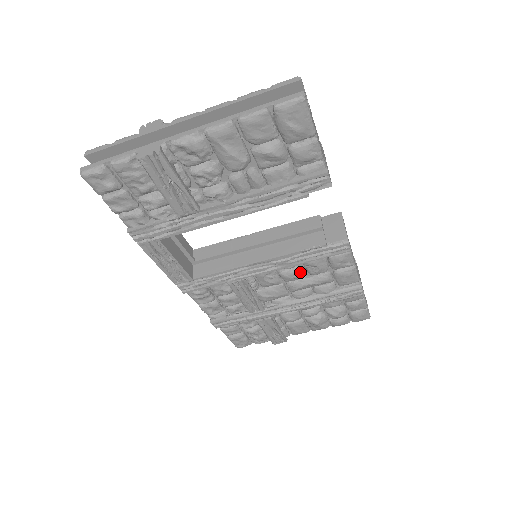
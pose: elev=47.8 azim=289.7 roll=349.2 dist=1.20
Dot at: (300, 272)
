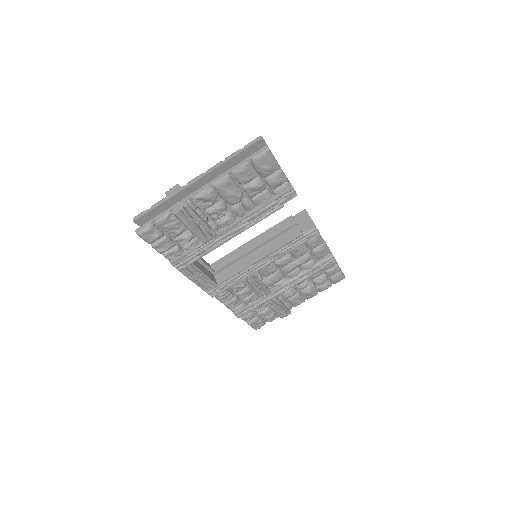
Dot at: (289, 258)
